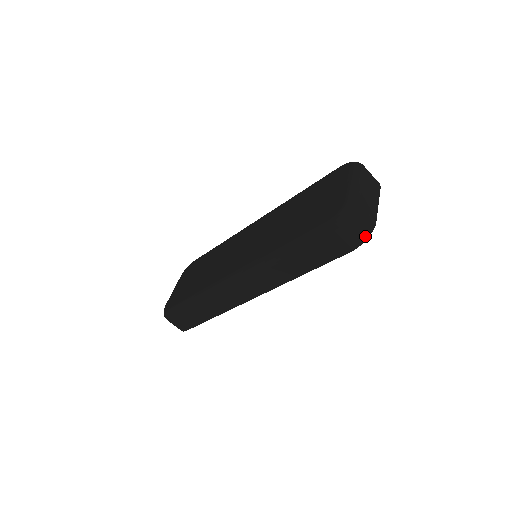
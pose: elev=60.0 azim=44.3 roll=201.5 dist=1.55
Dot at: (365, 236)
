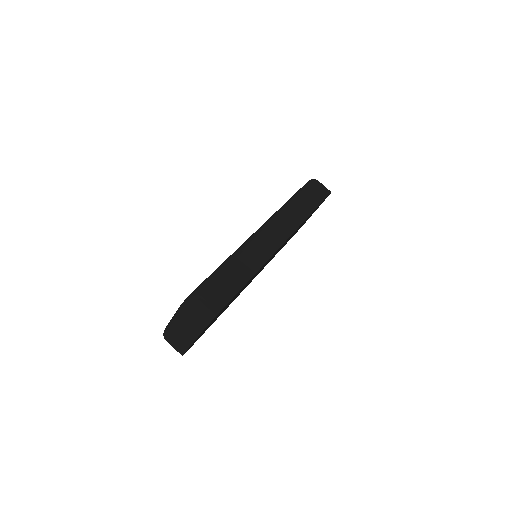
Dot at: occluded
